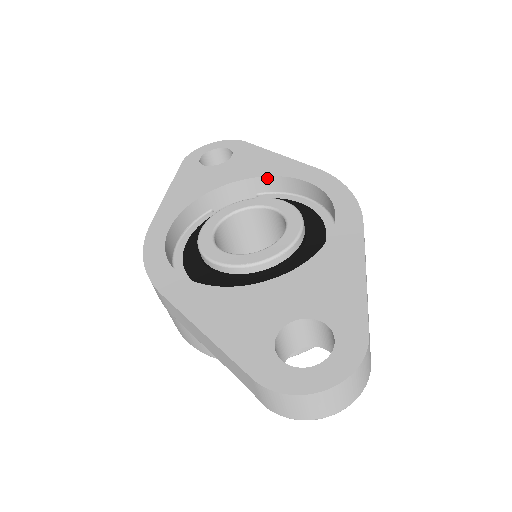
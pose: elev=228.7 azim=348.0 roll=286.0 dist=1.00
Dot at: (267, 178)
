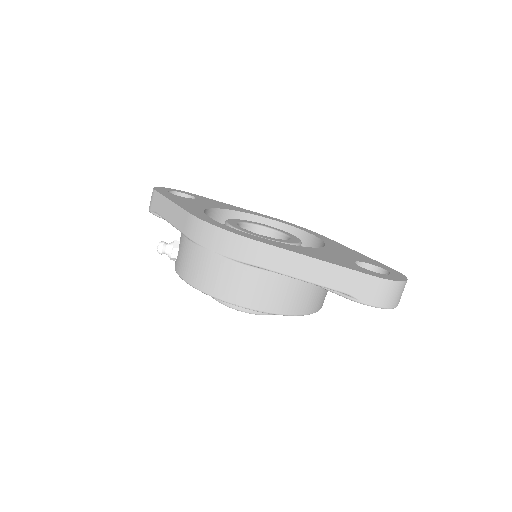
Dot at: (240, 213)
